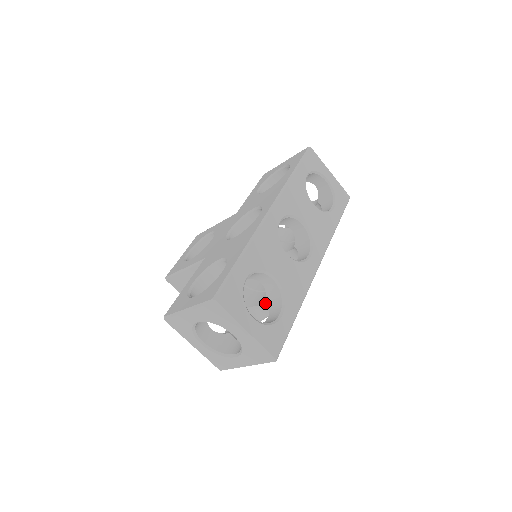
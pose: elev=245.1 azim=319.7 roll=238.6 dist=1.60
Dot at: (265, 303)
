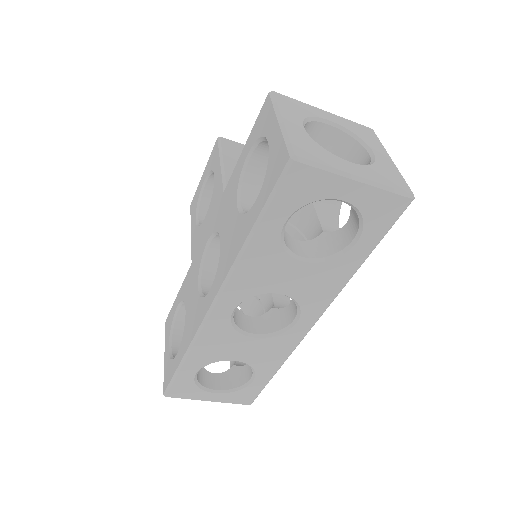
Dot at: occluded
